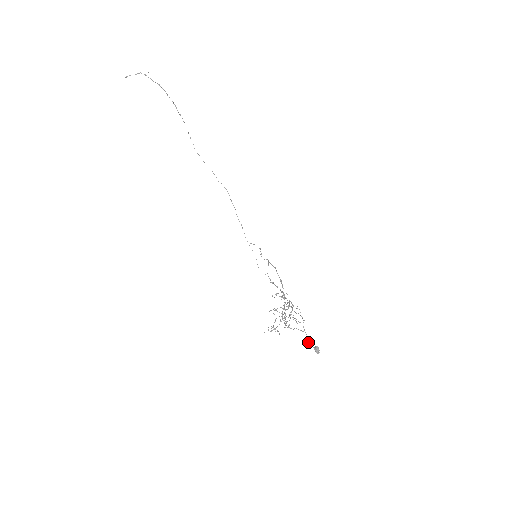
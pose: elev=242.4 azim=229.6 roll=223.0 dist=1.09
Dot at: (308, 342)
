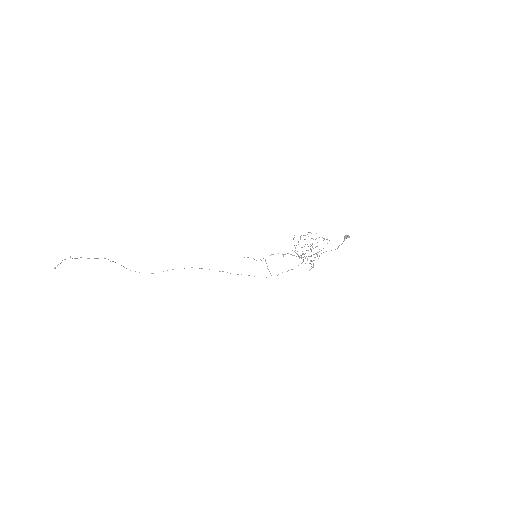
Dot at: (338, 247)
